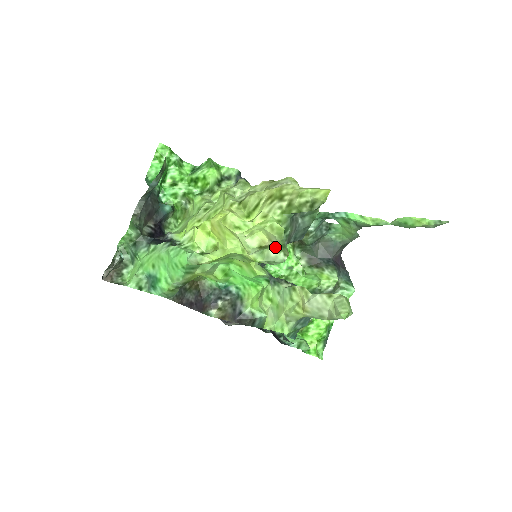
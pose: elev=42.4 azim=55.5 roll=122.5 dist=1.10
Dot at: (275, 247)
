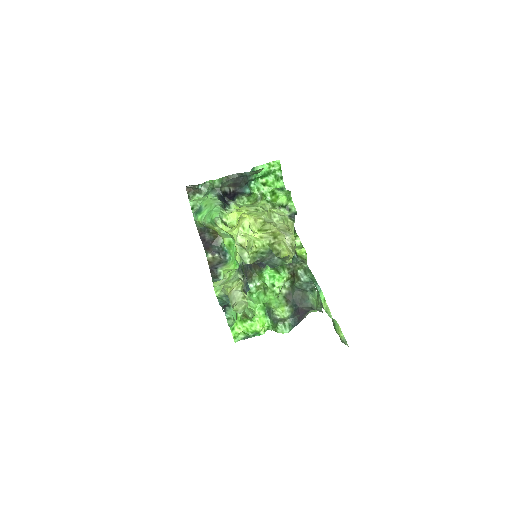
Dot at: (249, 253)
